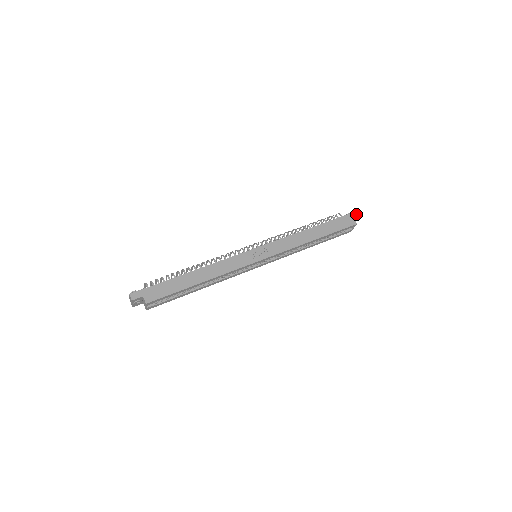
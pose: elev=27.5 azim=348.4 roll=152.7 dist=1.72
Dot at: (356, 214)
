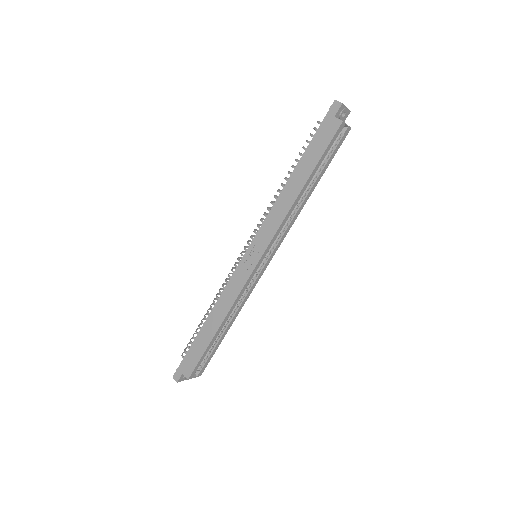
Dot at: (335, 107)
